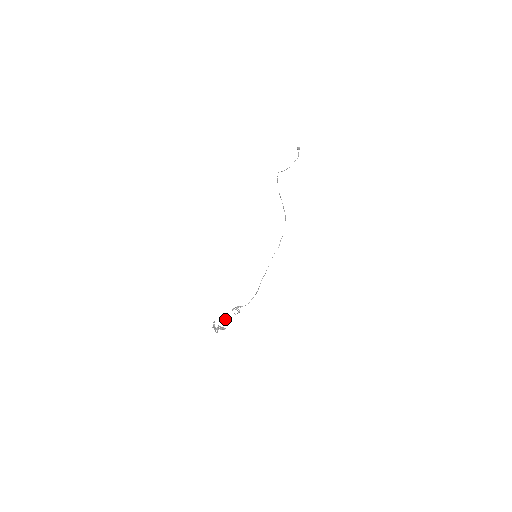
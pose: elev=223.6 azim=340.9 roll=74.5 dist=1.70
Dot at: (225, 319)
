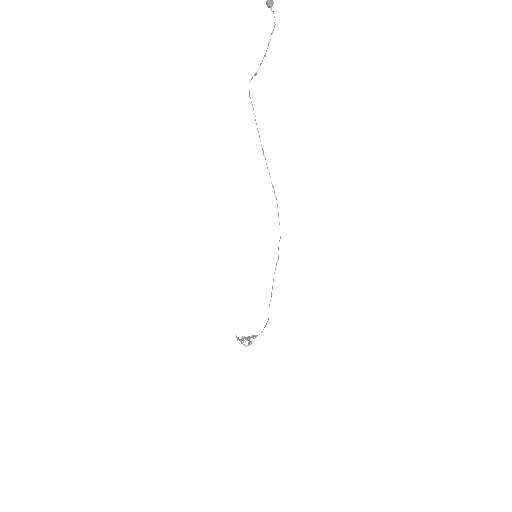
Dot at: (244, 345)
